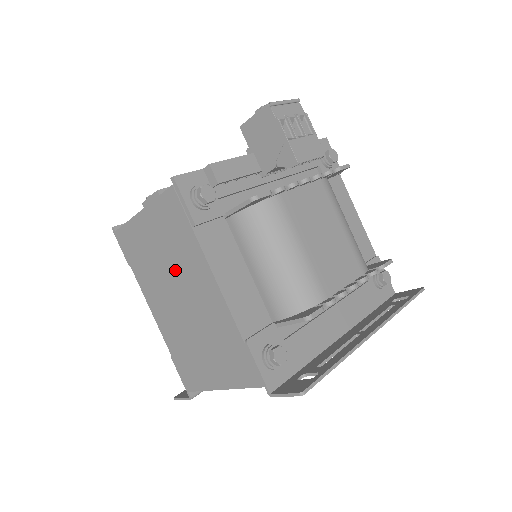
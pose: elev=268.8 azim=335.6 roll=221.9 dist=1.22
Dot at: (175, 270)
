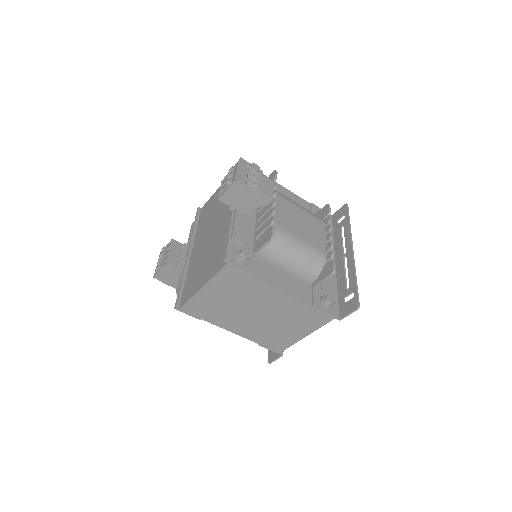
Dot at: (245, 302)
